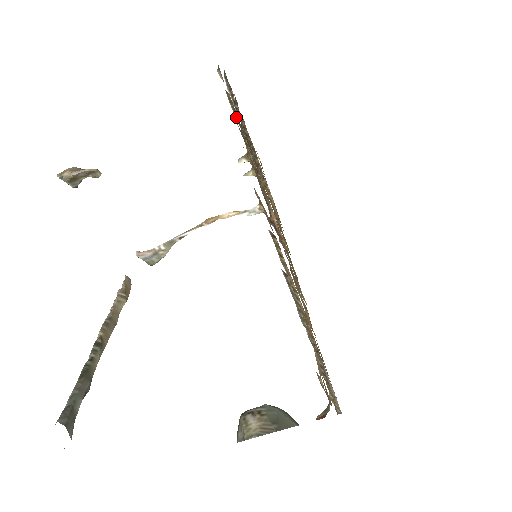
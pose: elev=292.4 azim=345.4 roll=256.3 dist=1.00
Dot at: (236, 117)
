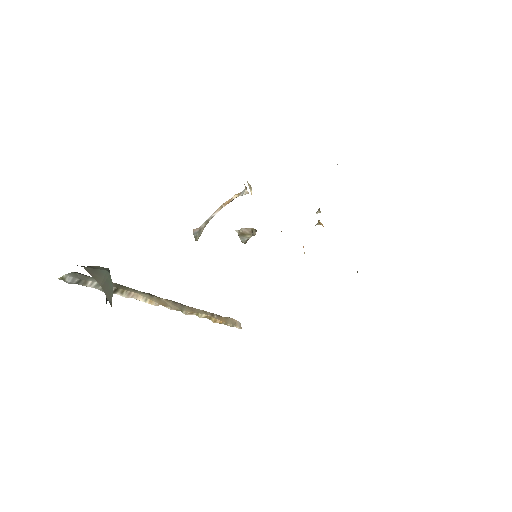
Dot at: occluded
